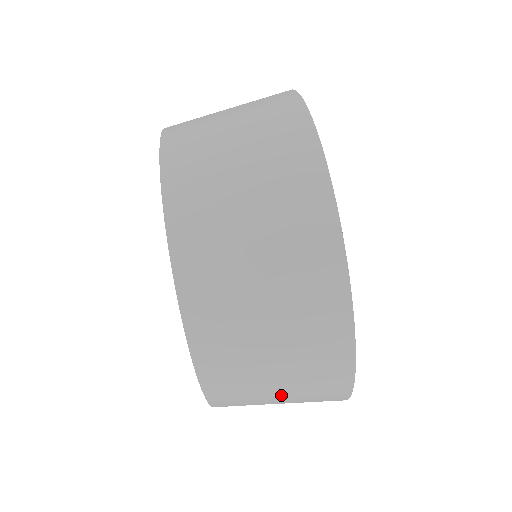
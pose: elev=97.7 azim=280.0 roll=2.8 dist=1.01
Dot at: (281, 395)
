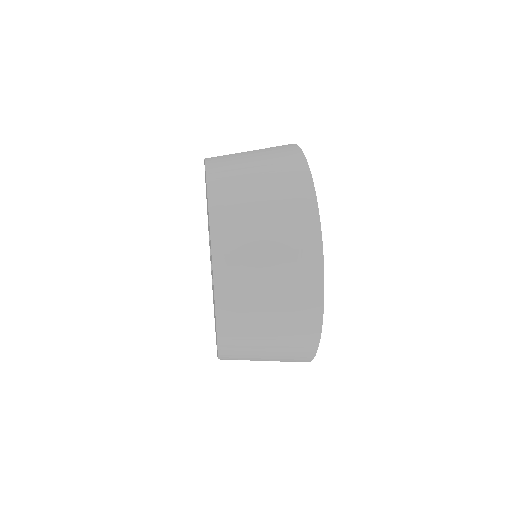
Dot at: (257, 164)
